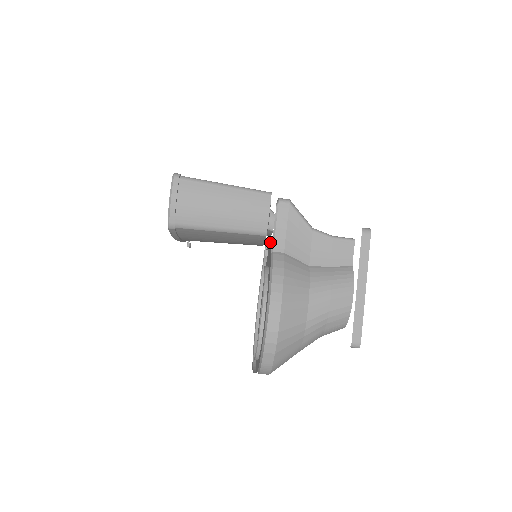
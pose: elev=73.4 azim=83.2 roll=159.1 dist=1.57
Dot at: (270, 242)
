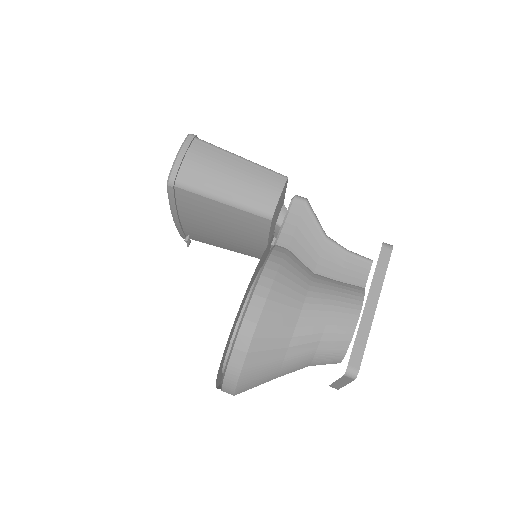
Dot at: occluded
